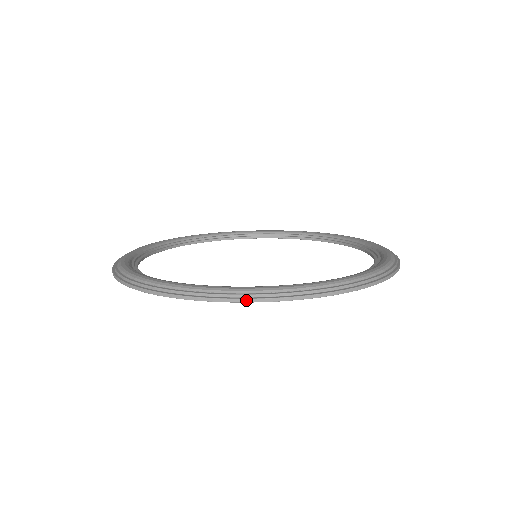
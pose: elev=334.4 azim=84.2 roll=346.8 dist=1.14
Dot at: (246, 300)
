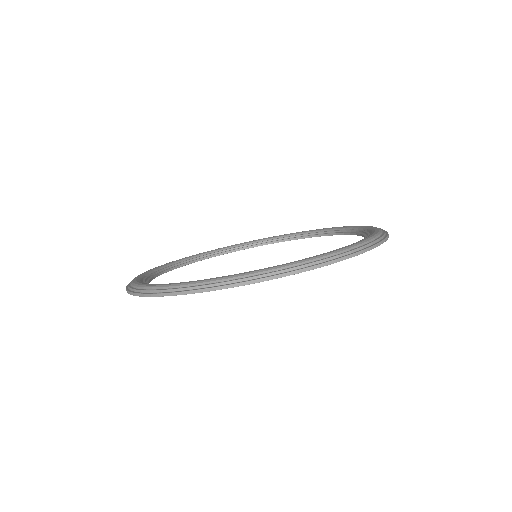
Dot at: (145, 295)
